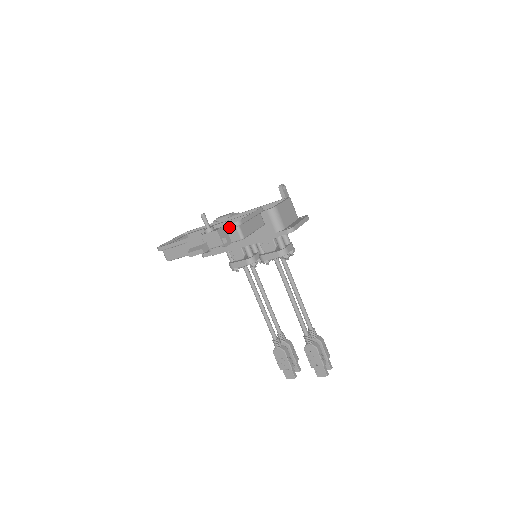
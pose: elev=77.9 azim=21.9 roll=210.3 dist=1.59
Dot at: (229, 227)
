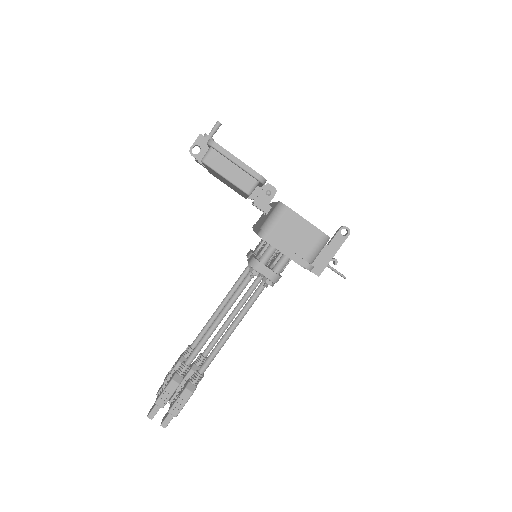
Dot at: occluded
